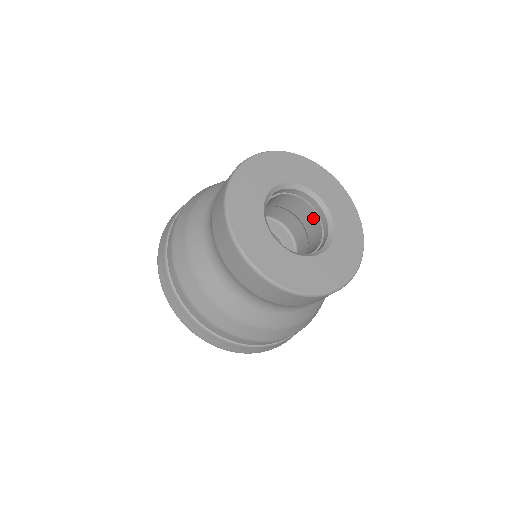
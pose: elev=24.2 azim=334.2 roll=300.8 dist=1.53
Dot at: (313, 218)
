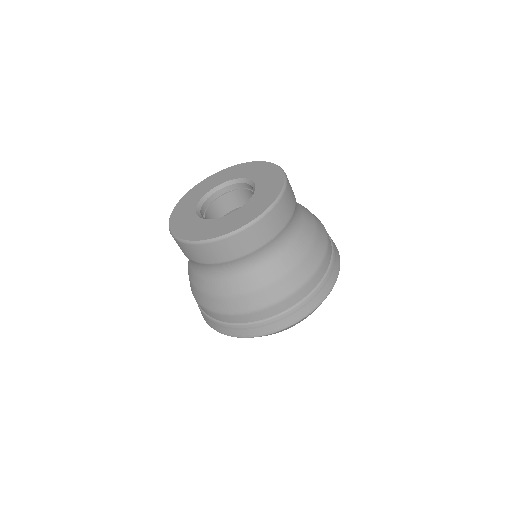
Dot at: (251, 195)
